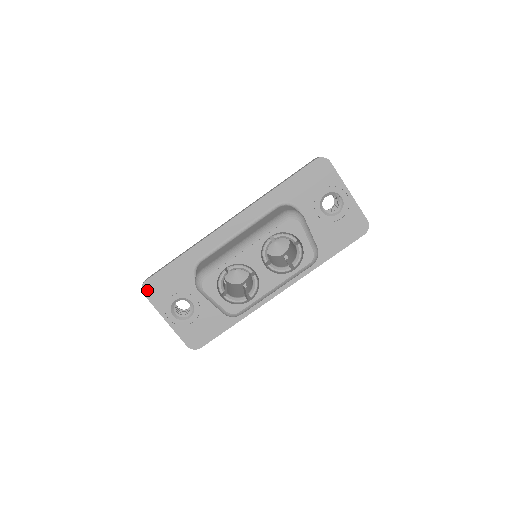
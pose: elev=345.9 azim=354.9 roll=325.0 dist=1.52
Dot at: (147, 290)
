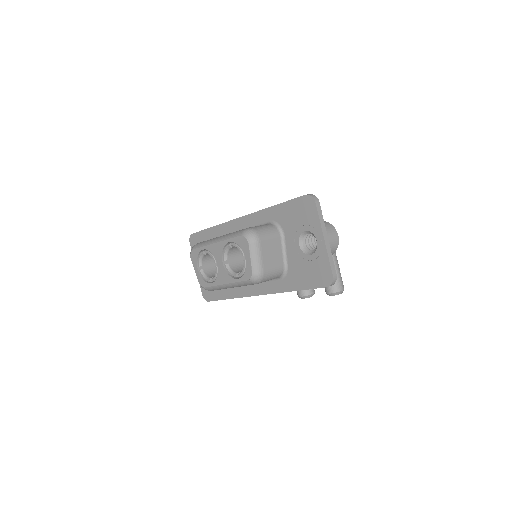
Dot at: (192, 241)
